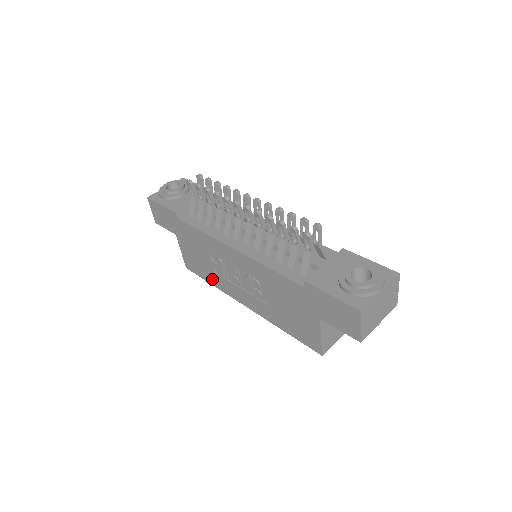
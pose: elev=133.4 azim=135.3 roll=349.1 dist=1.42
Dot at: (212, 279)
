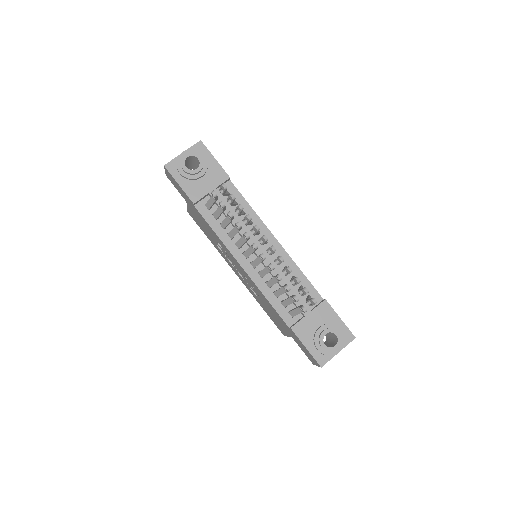
Dot at: (212, 241)
